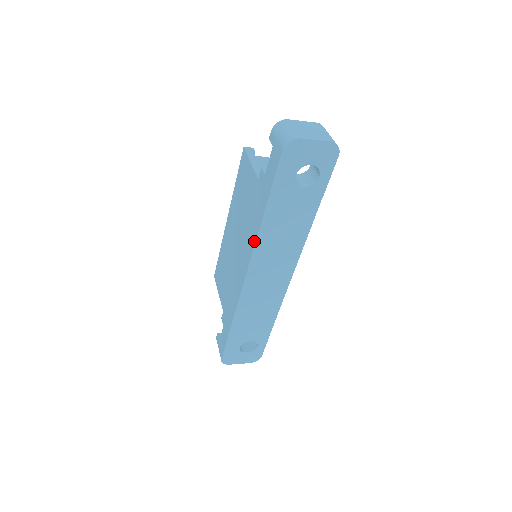
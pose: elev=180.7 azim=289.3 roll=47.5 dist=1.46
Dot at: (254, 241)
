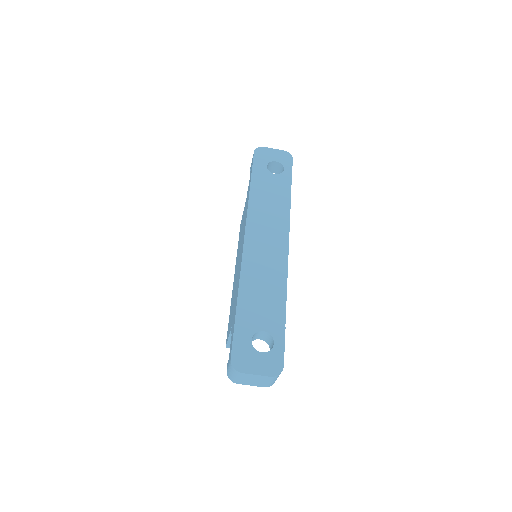
Dot at: (247, 211)
